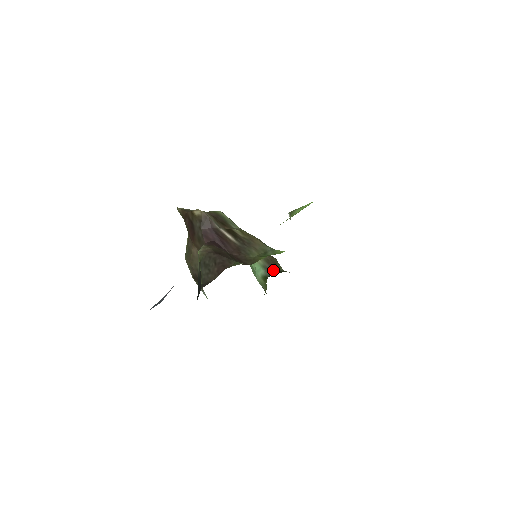
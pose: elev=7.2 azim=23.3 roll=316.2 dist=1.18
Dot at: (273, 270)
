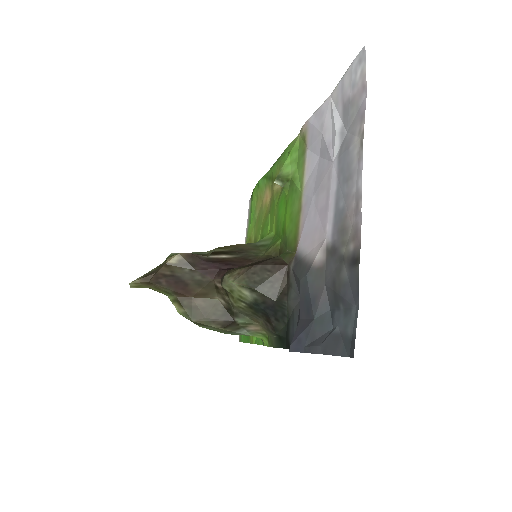
Dot at: occluded
